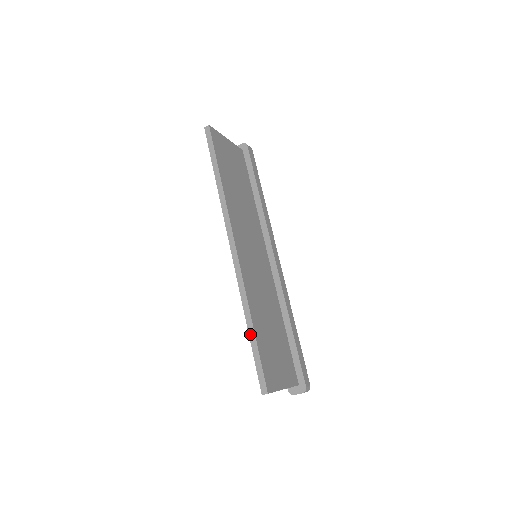
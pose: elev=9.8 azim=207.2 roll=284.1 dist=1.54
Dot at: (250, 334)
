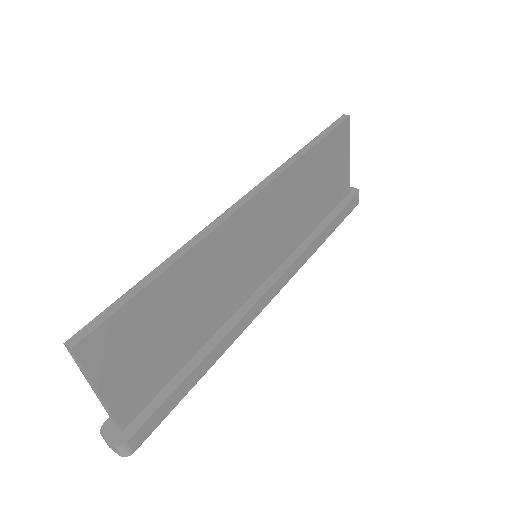
Dot at: (150, 275)
